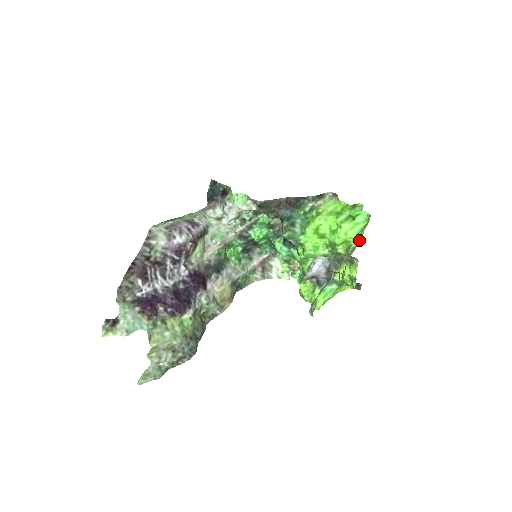
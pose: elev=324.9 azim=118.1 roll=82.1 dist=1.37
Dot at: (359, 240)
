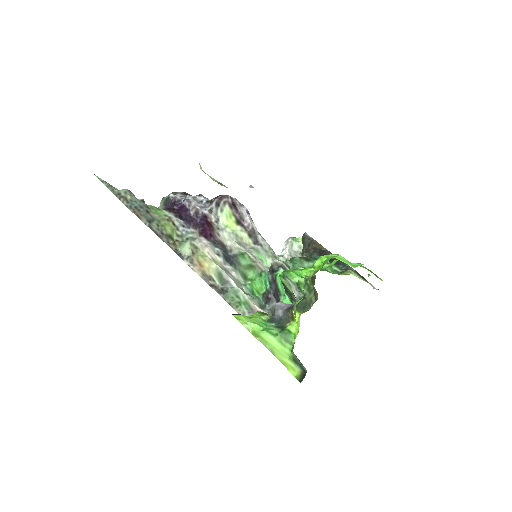
Dot at: occluded
